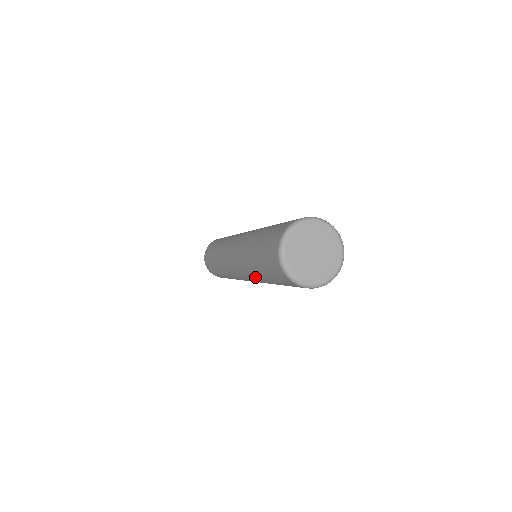
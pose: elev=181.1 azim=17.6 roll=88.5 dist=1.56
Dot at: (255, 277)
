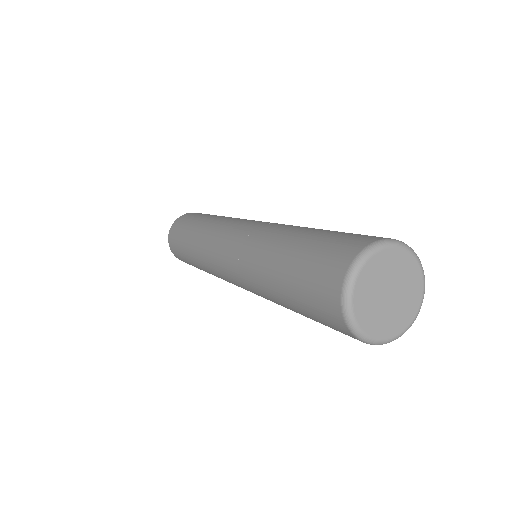
Dot at: occluded
